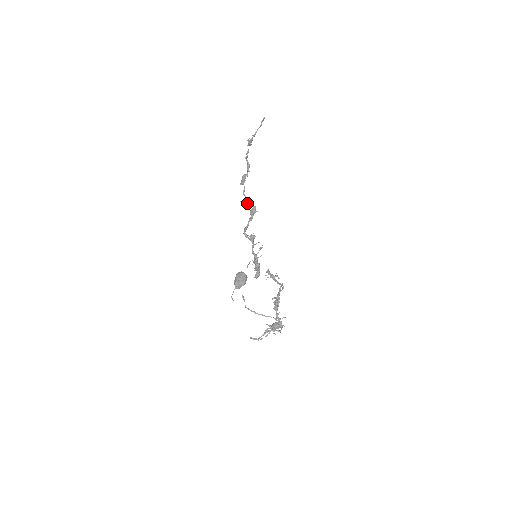
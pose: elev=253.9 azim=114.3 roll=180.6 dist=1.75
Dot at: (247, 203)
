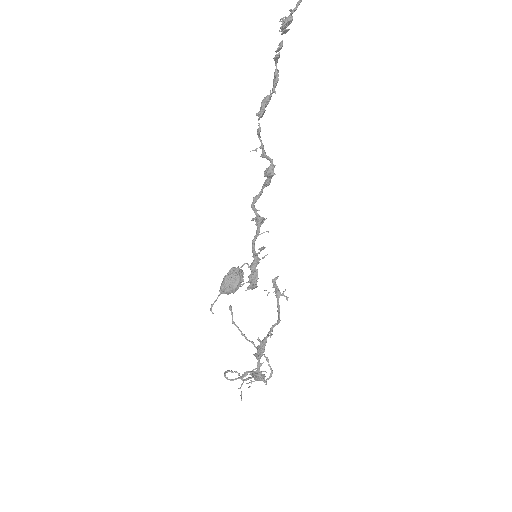
Dot at: (262, 155)
